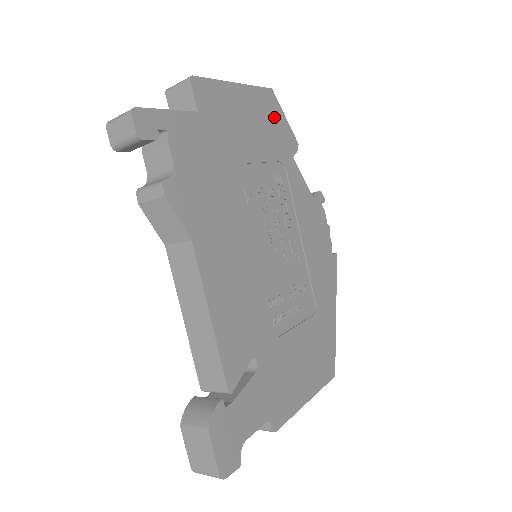
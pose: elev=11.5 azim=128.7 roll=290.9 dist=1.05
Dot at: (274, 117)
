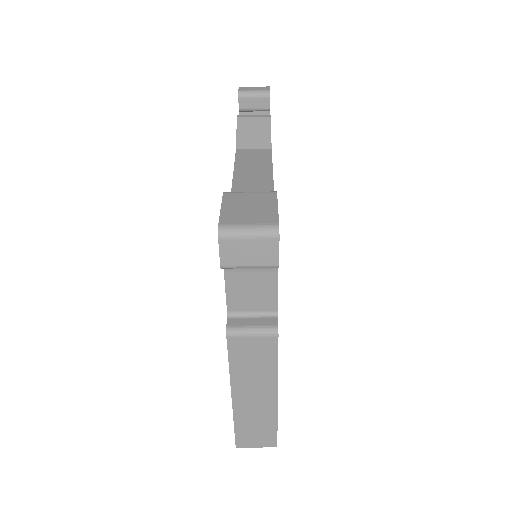
Dot at: occluded
